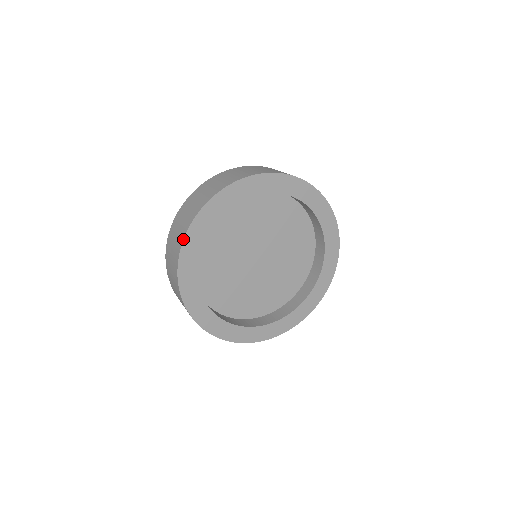
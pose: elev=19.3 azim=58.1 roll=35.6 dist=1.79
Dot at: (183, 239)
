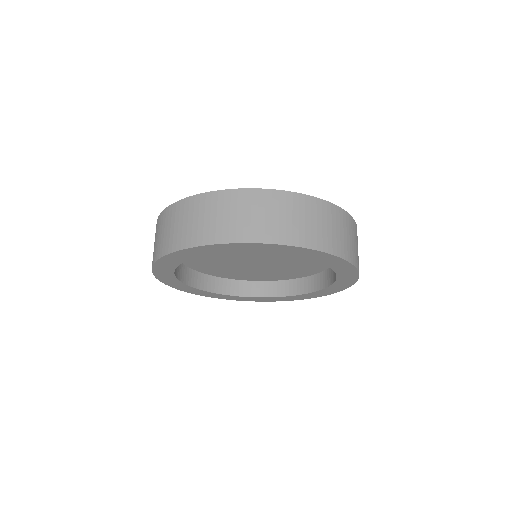
Dot at: occluded
